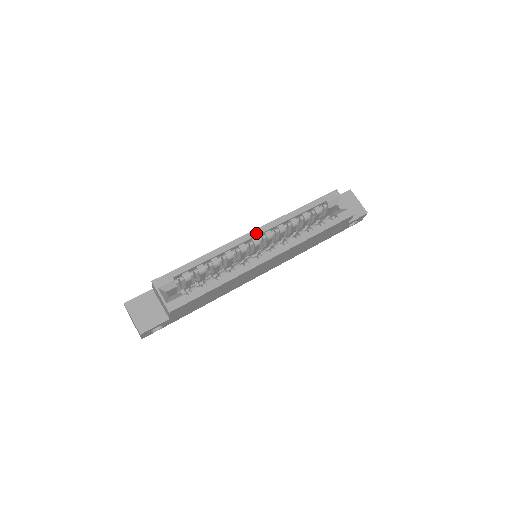
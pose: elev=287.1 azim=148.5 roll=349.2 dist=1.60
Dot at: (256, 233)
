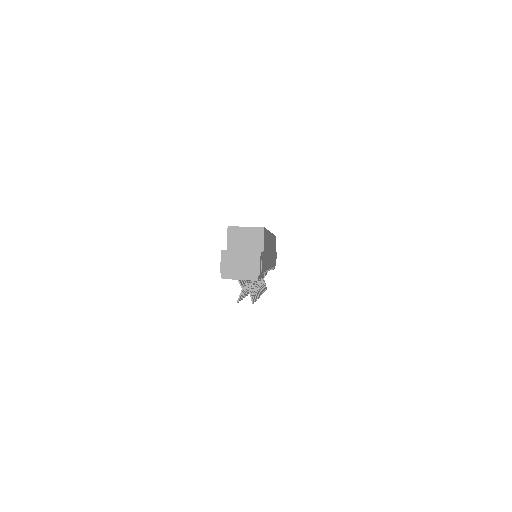
Dot at: occluded
